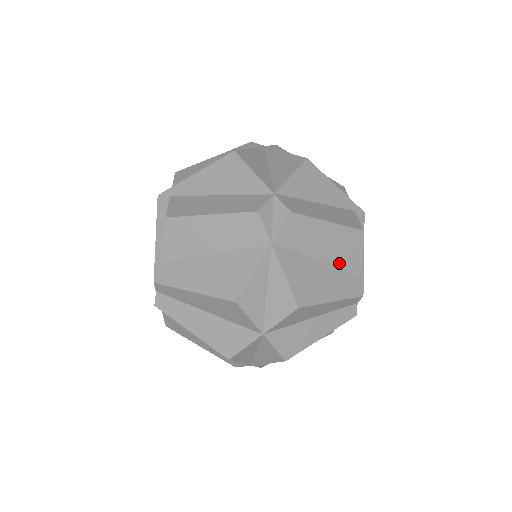
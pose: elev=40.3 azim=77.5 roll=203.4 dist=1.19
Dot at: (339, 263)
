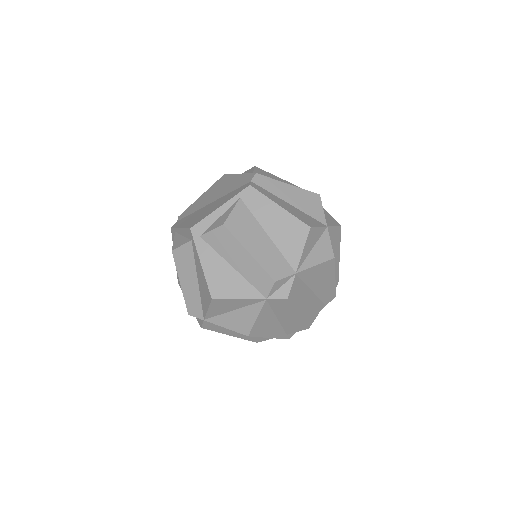
Dot at: occluded
